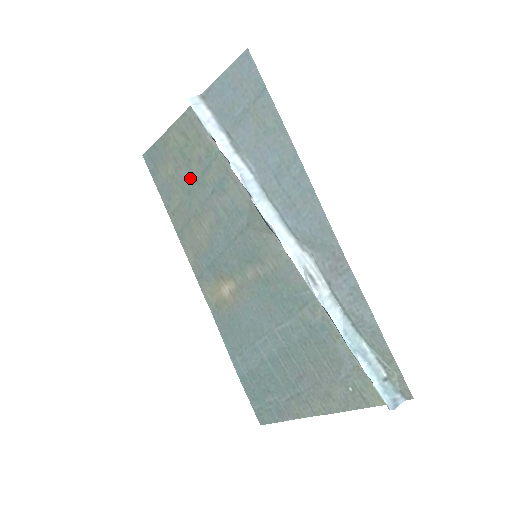
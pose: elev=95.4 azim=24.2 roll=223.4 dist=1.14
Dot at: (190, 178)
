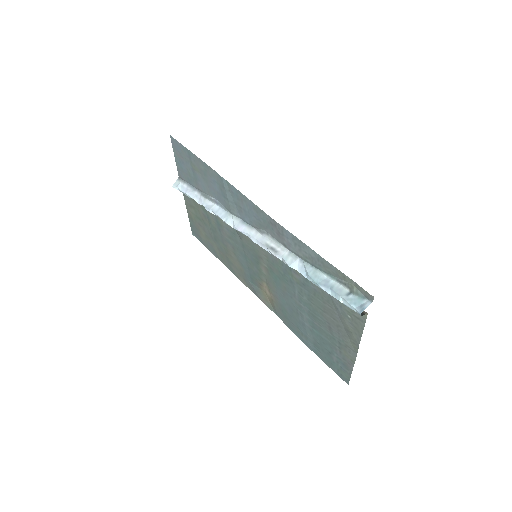
Dot at: (210, 231)
